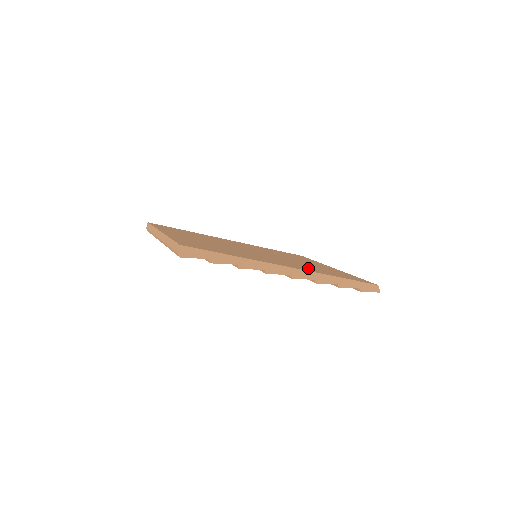
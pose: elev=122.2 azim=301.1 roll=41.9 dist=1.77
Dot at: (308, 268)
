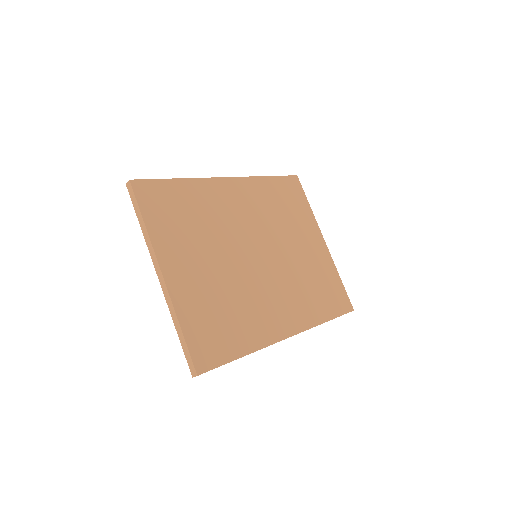
Dot at: (304, 306)
